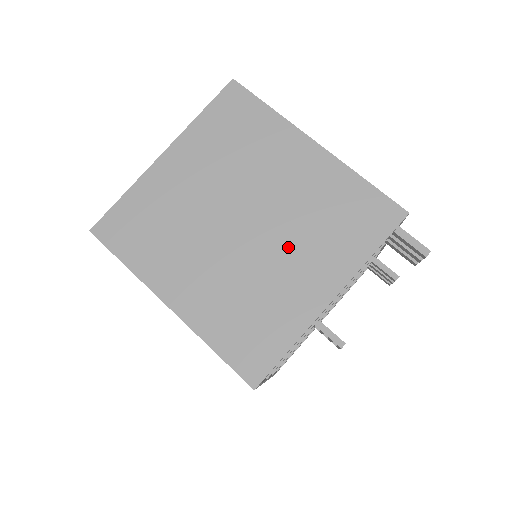
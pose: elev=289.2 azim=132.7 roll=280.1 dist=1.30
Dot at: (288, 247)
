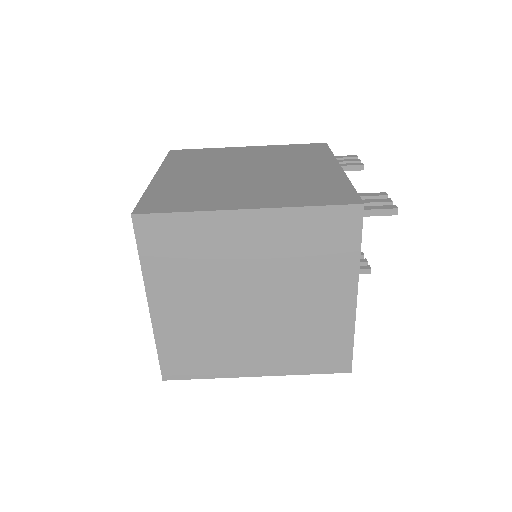
Dot at: (298, 292)
